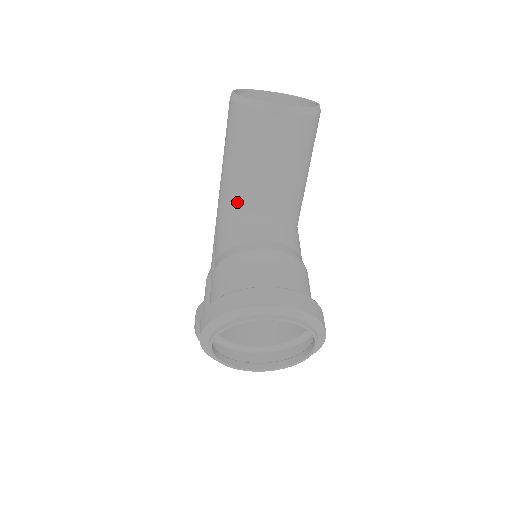
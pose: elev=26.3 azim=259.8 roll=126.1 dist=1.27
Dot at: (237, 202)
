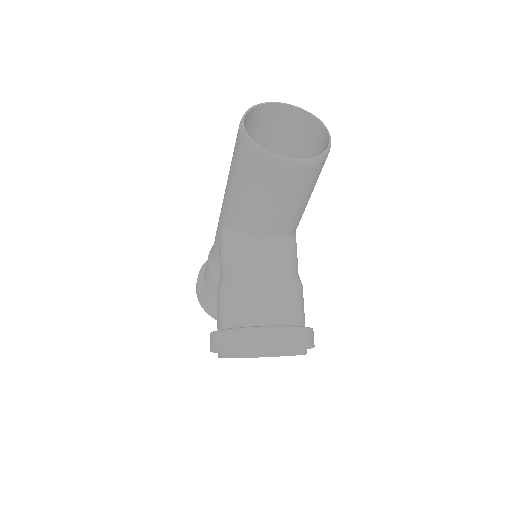
Dot at: (242, 225)
